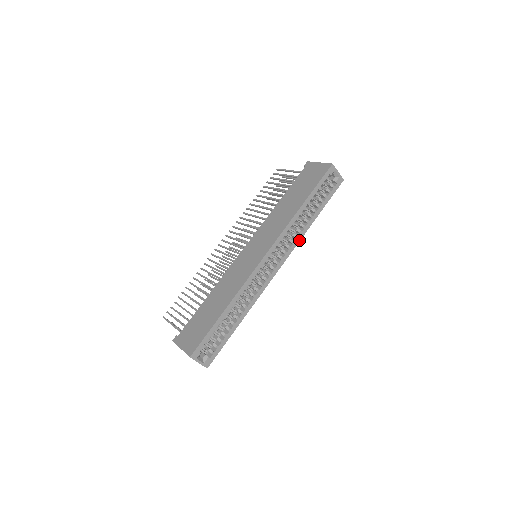
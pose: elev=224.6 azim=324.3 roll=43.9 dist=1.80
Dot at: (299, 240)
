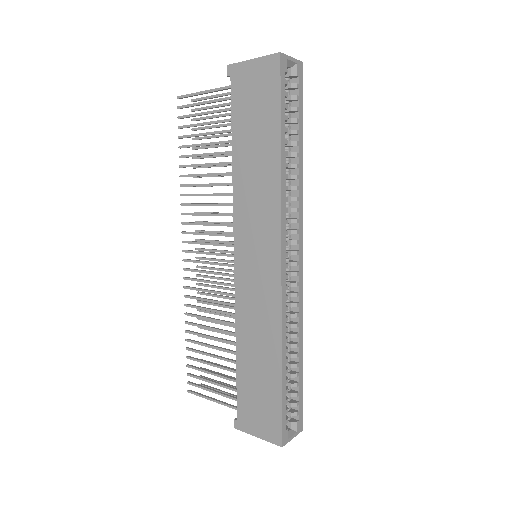
Dot at: (301, 199)
